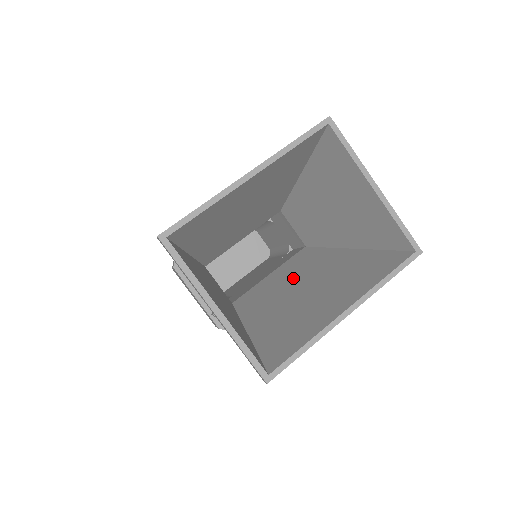
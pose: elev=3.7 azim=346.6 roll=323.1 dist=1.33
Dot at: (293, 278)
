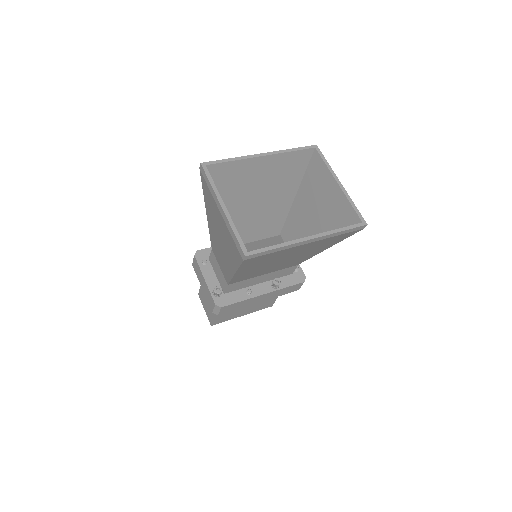
Dot at: occluded
